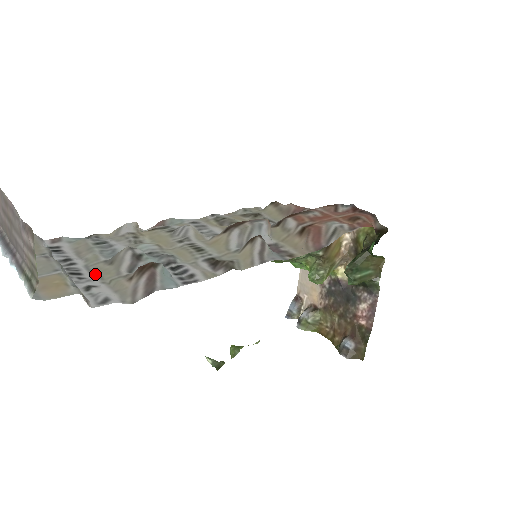
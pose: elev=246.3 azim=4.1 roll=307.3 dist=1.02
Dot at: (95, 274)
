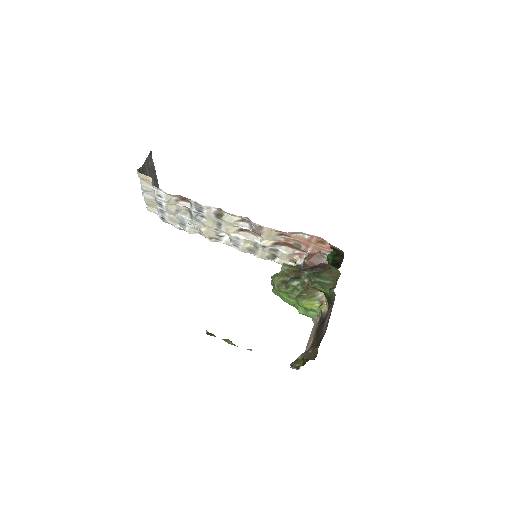
Dot at: (167, 208)
